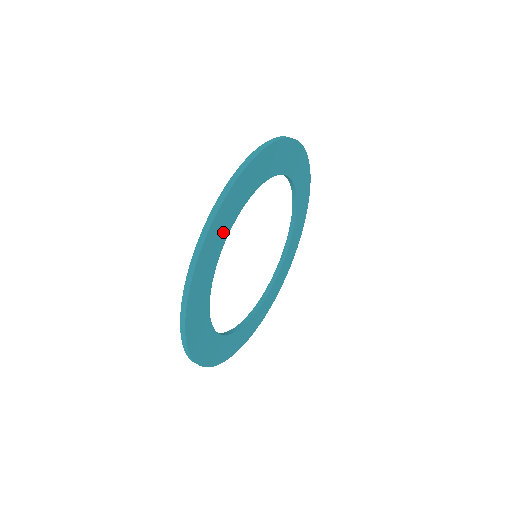
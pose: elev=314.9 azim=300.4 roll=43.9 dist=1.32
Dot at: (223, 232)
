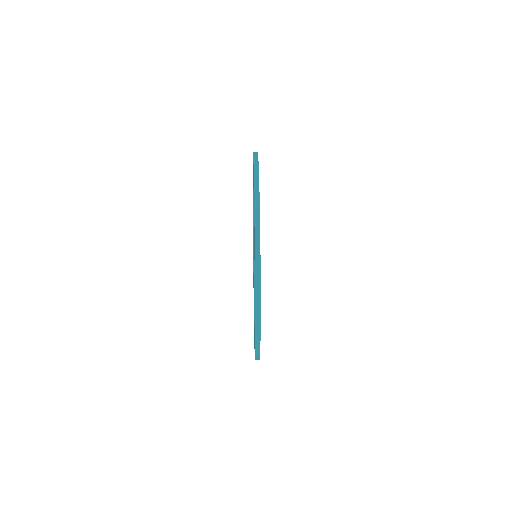
Dot at: occluded
